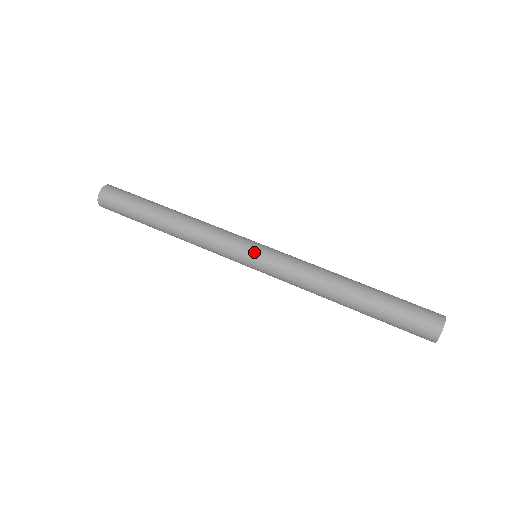
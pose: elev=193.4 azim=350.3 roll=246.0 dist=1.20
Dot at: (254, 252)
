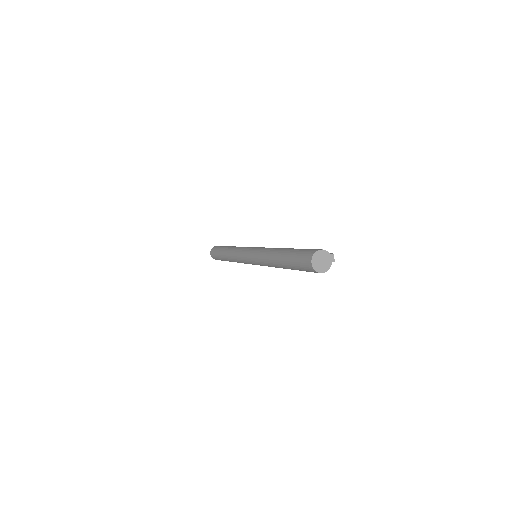
Dot at: (248, 258)
